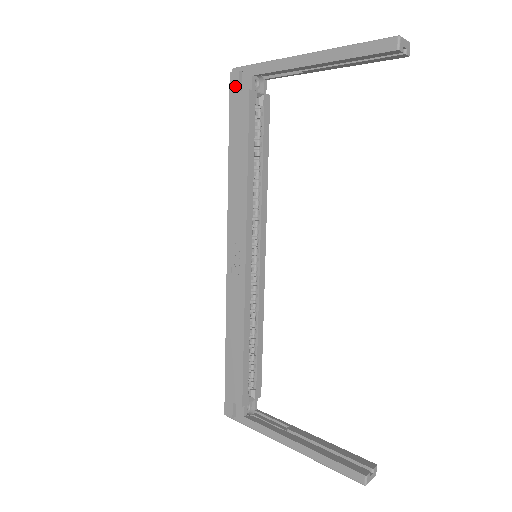
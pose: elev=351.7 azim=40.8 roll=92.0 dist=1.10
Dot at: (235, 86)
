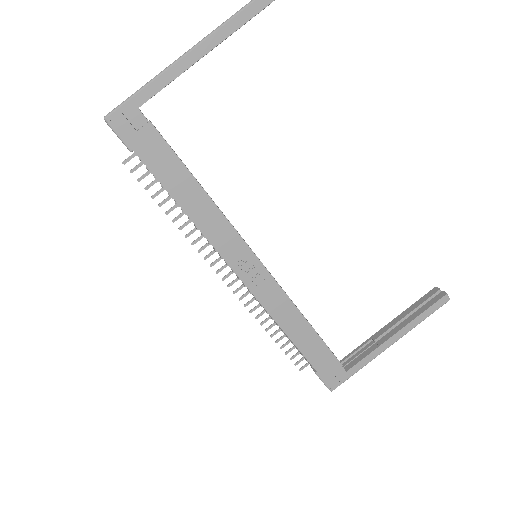
Dot at: (128, 130)
